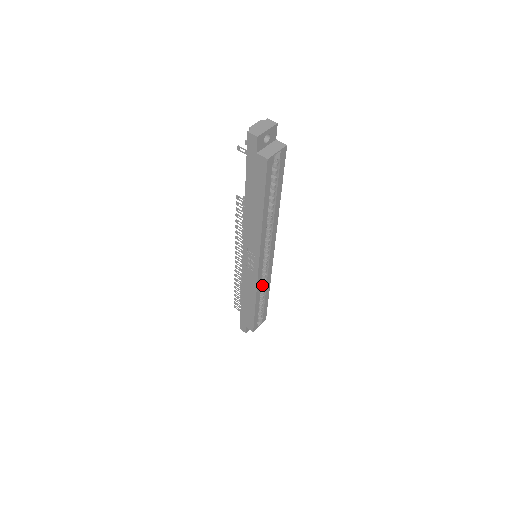
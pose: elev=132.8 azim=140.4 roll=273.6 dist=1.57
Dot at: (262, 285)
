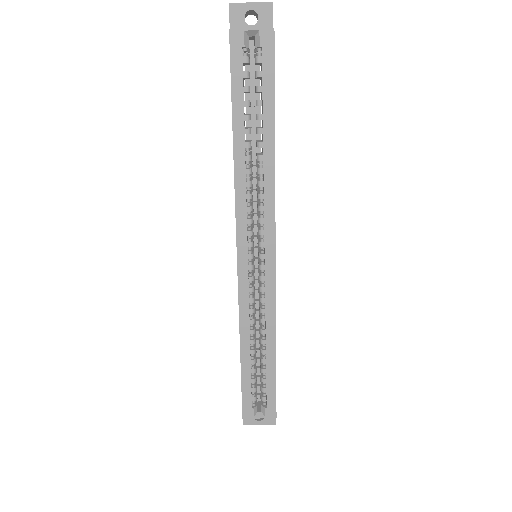
Dot at: (260, 320)
